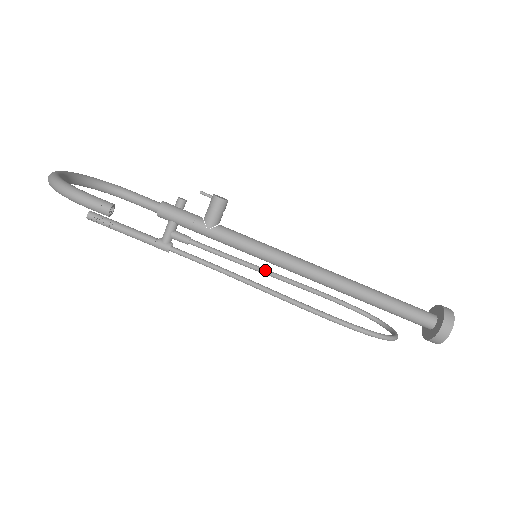
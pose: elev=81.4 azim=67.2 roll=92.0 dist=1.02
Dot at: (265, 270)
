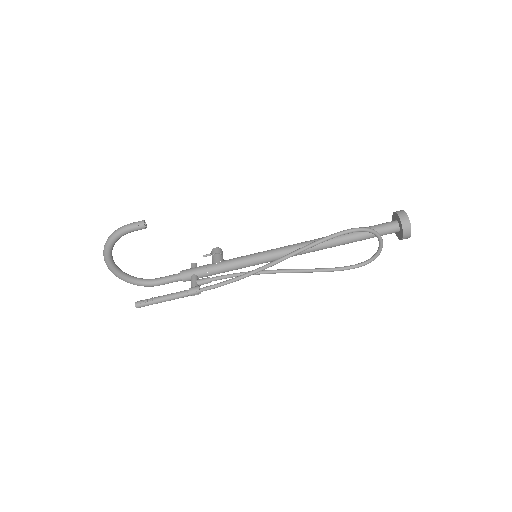
Dot at: (271, 270)
